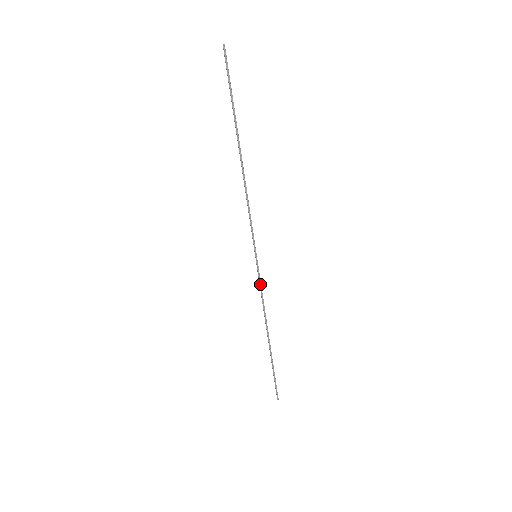
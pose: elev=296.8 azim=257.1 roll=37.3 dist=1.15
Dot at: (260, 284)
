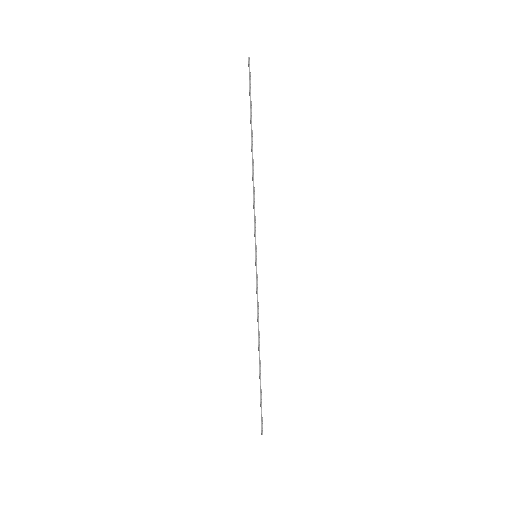
Dot at: (257, 287)
